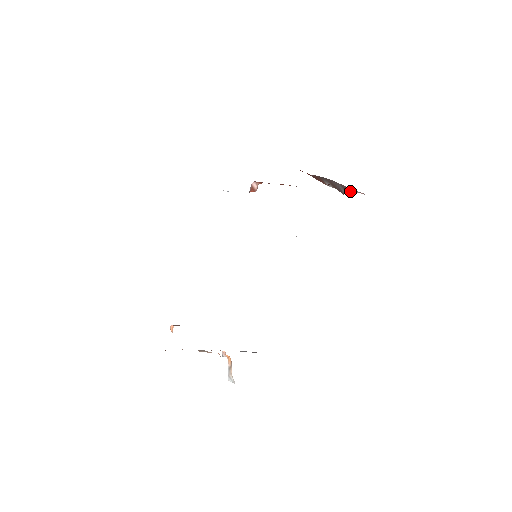
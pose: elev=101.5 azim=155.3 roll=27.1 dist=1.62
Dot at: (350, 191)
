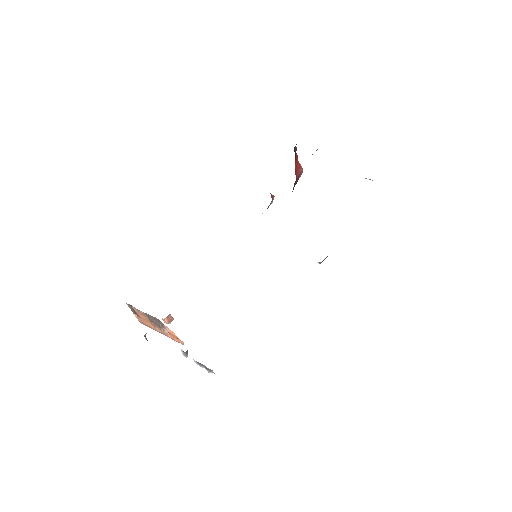
Dot at: occluded
